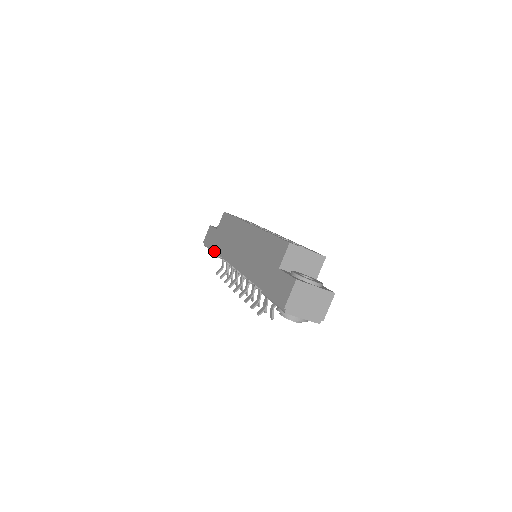
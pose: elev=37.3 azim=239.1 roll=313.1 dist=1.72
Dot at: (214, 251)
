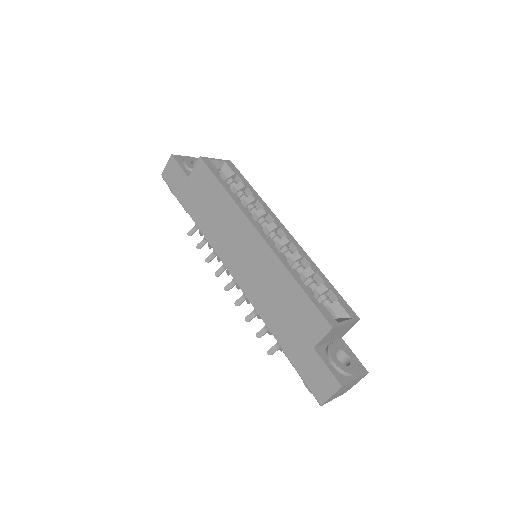
Dot at: (188, 213)
